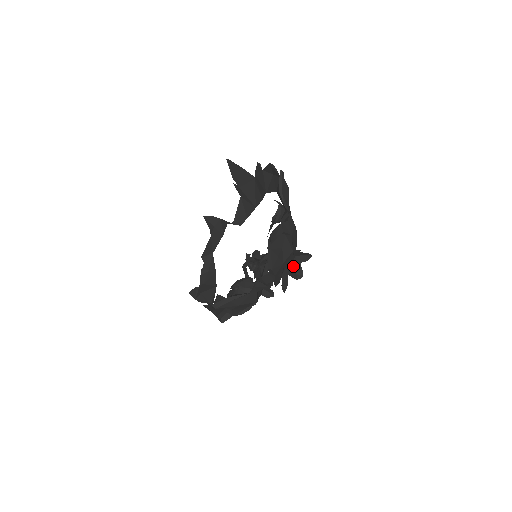
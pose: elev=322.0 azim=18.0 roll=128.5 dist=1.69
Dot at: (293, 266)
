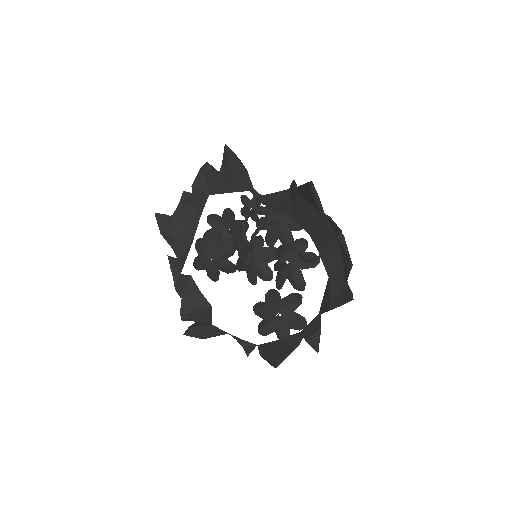
Dot at: (284, 330)
